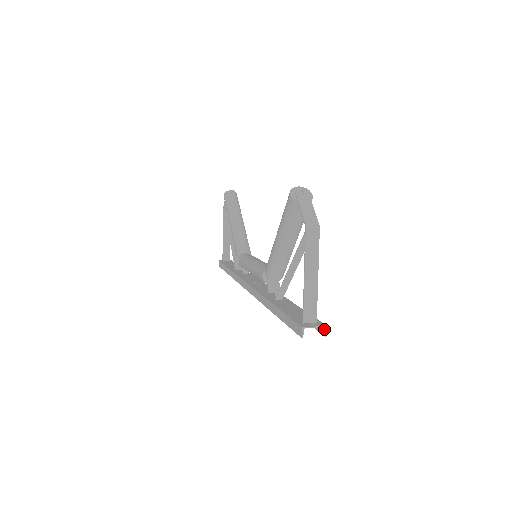
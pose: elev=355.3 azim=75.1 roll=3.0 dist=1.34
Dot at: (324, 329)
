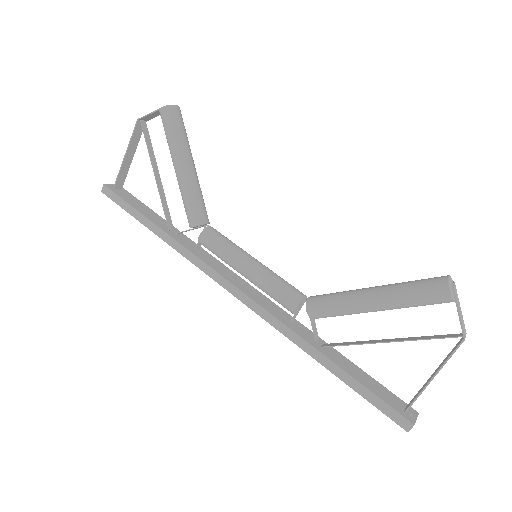
Dot at: (416, 416)
